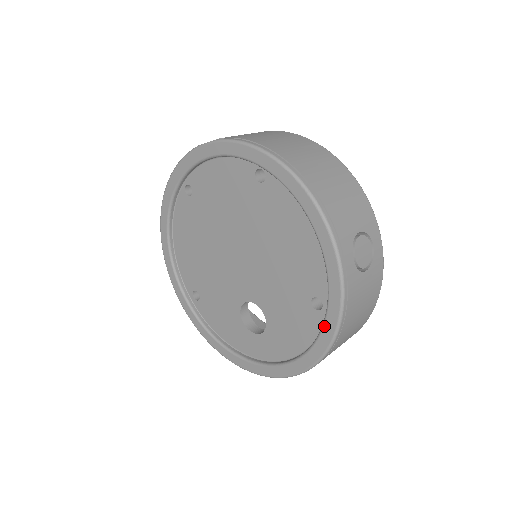
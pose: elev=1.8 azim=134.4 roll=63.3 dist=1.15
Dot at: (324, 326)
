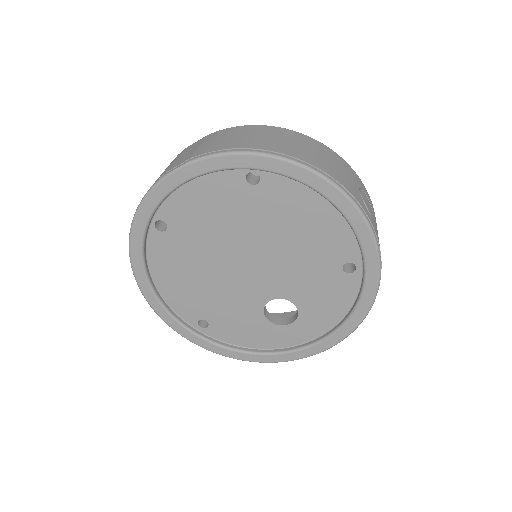
Dot at: (366, 283)
